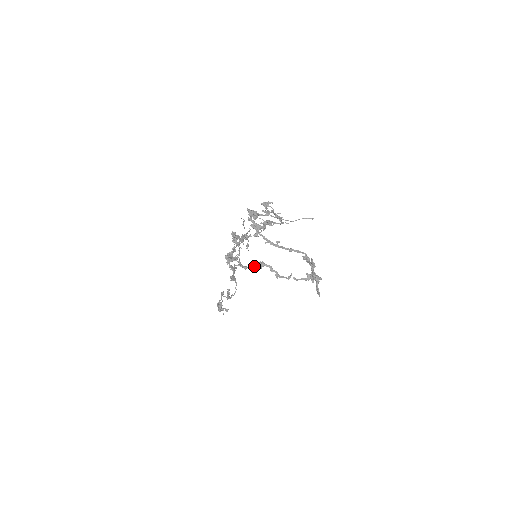
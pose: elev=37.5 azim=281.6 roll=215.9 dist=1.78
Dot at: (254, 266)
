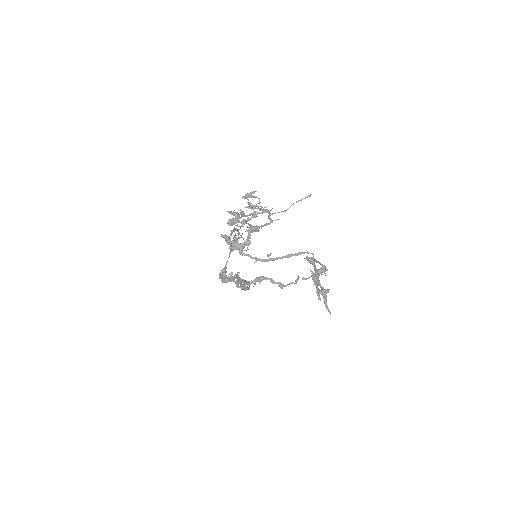
Dot at: occluded
